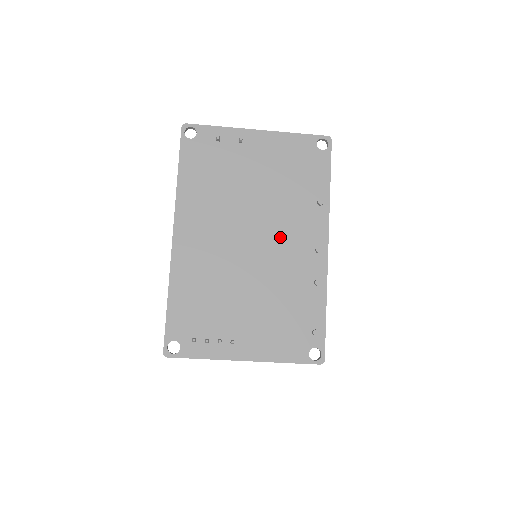
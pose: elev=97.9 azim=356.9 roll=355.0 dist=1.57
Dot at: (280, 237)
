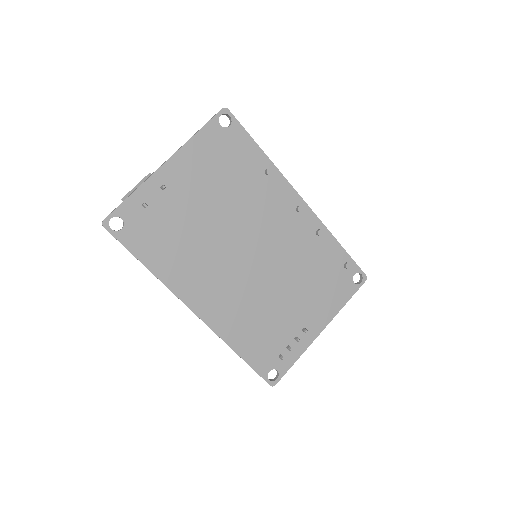
Dot at: (266, 229)
